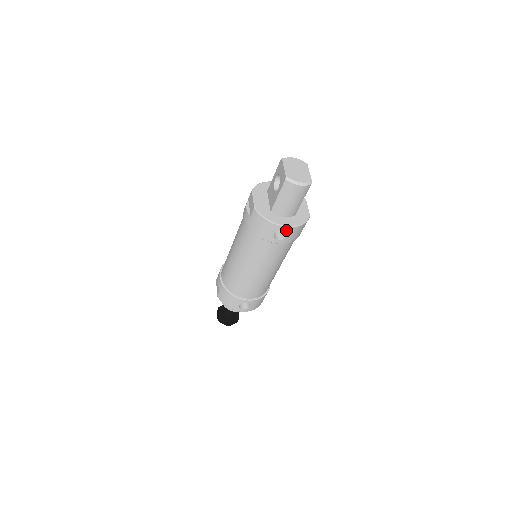
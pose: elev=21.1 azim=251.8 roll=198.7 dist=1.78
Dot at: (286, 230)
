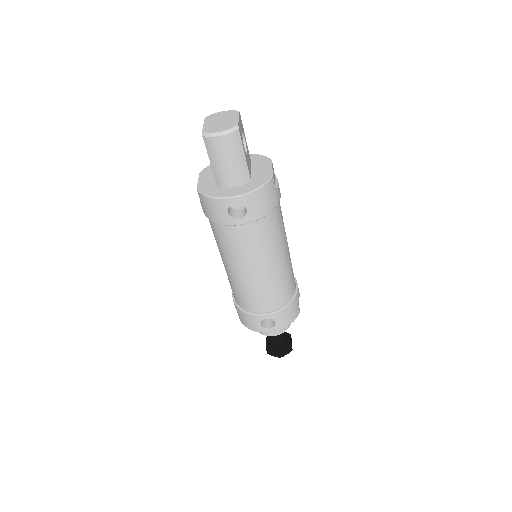
Dot at: (238, 202)
